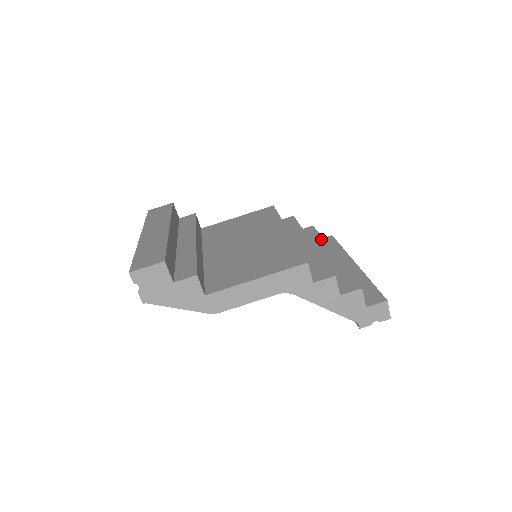
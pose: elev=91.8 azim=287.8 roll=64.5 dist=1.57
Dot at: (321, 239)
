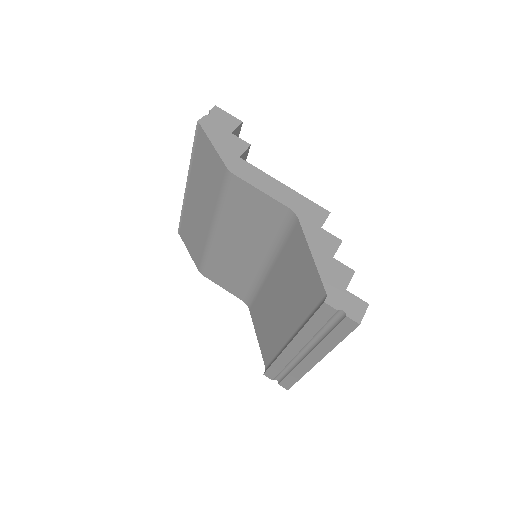
Dot at: occluded
